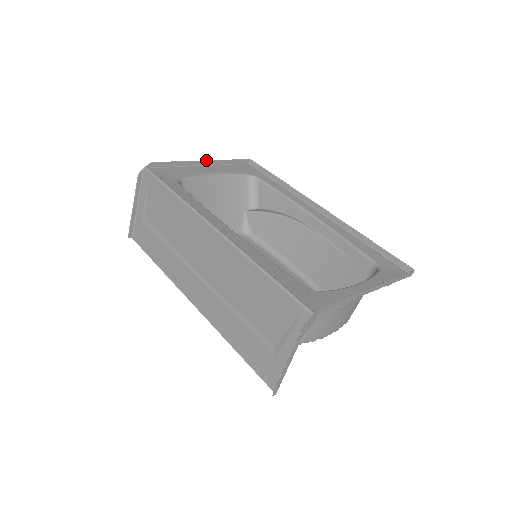
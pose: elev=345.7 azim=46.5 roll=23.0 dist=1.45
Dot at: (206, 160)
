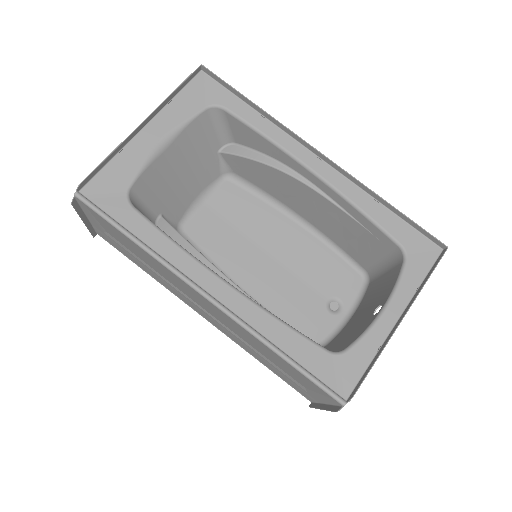
Dot at: occluded
